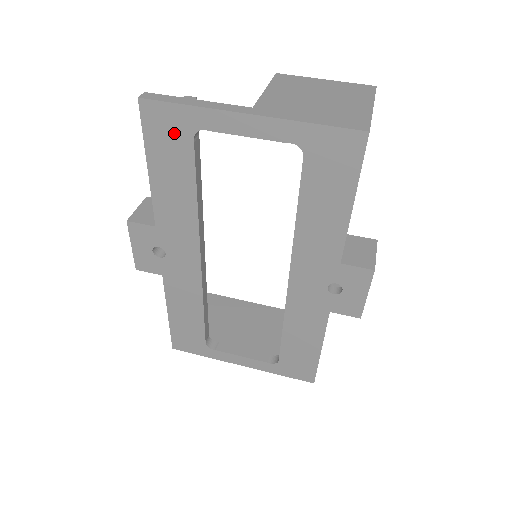
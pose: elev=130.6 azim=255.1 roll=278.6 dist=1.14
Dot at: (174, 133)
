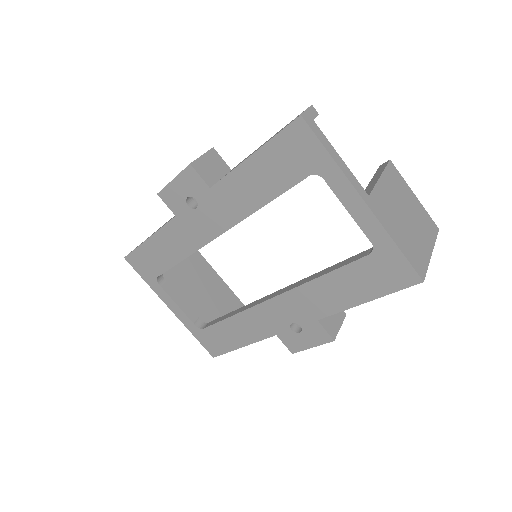
Dot at: (300, 159)
